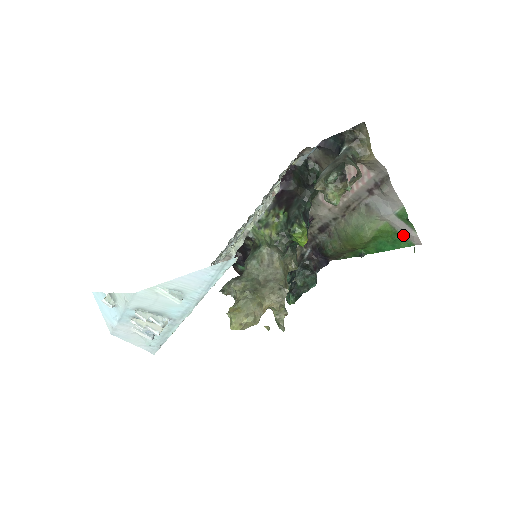
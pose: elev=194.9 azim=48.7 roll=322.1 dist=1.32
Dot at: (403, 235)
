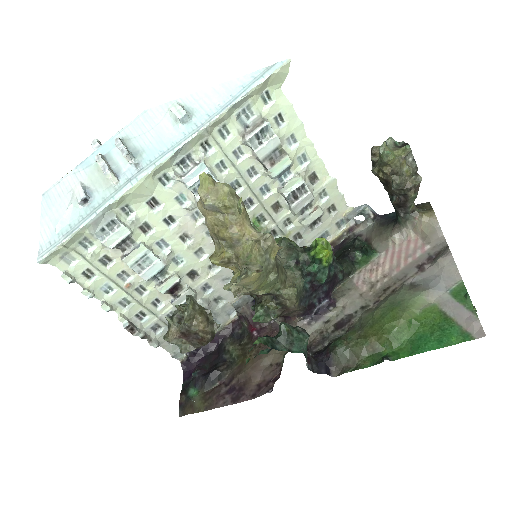
Dot at: (457, 324)
